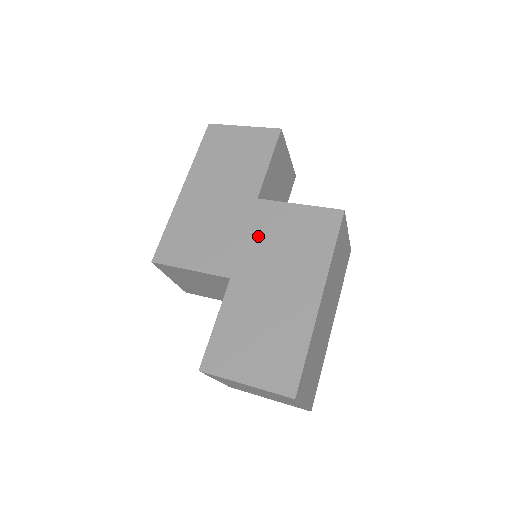
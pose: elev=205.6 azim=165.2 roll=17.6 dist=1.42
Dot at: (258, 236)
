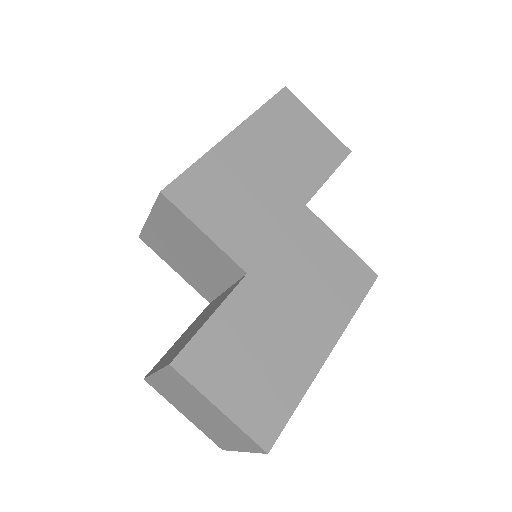
Dot at: (293, 246)
